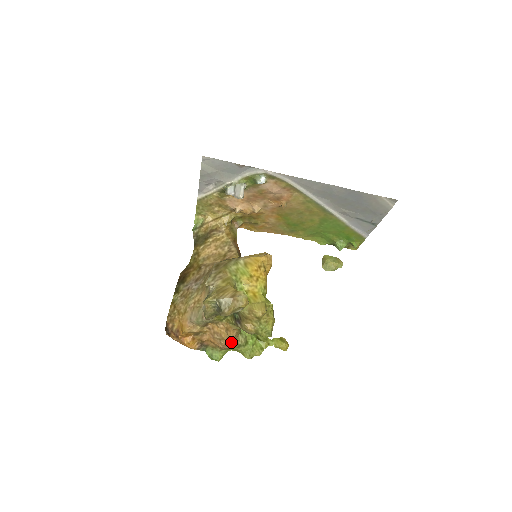
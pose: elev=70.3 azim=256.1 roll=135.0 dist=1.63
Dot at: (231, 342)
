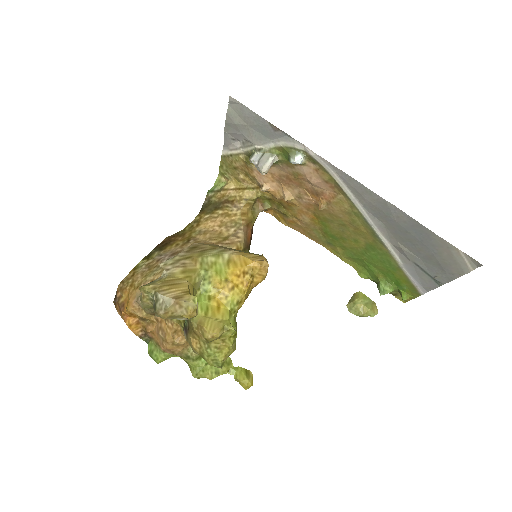
Dot at: (177, 349)
